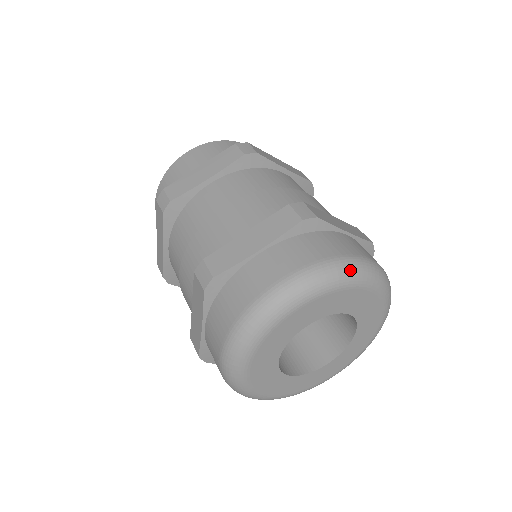
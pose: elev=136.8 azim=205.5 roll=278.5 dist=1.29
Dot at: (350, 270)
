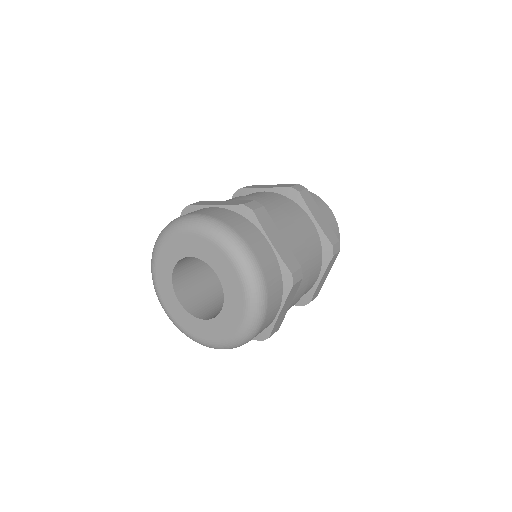
Dot at: (171, 225)
